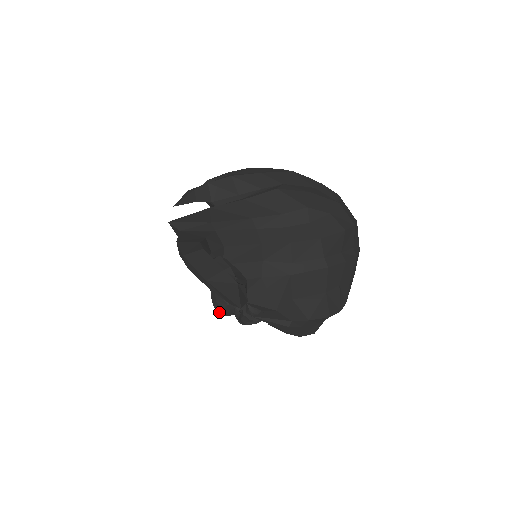
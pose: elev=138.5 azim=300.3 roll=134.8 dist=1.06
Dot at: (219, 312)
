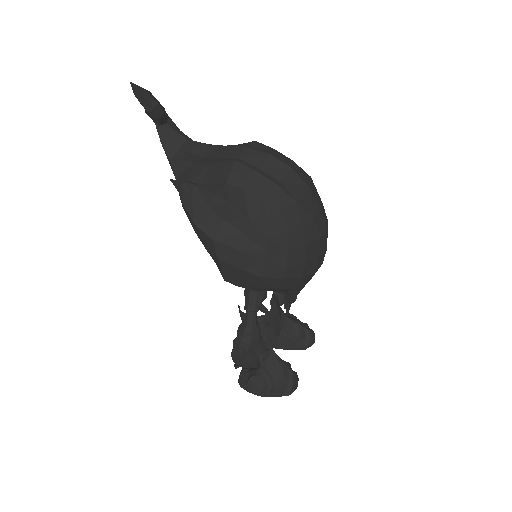
Dot at: (239, 378)
